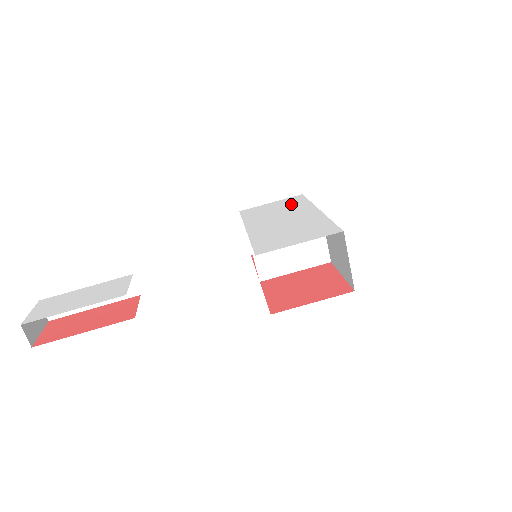
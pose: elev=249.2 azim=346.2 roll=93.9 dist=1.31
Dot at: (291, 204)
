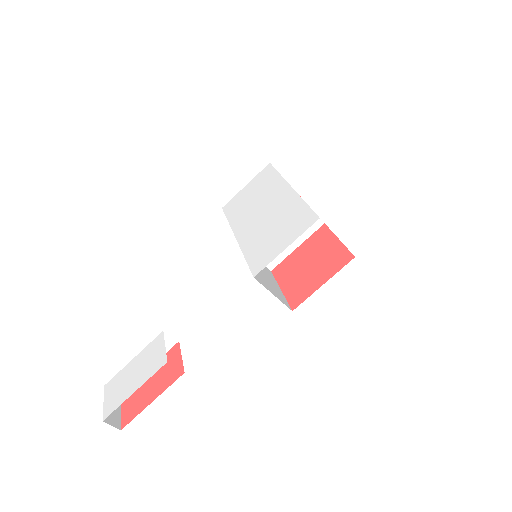
Dot at: (264, 184)
